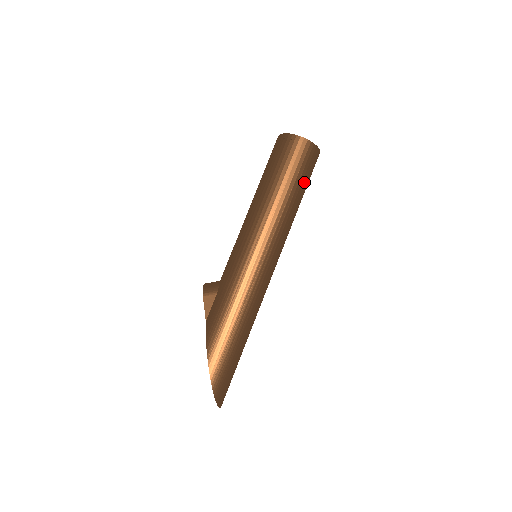
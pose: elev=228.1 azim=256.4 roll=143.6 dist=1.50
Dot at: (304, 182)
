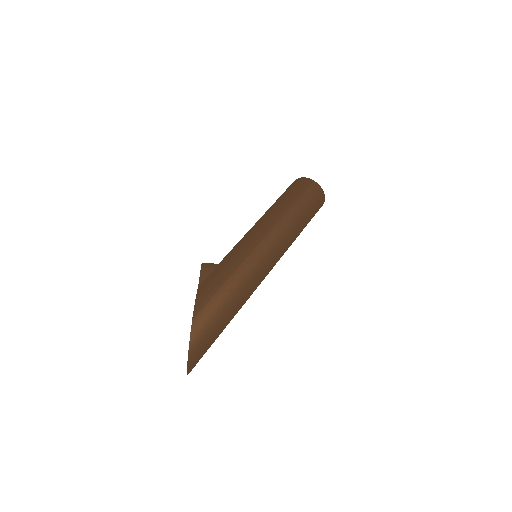
Dot at: (310, 213)
